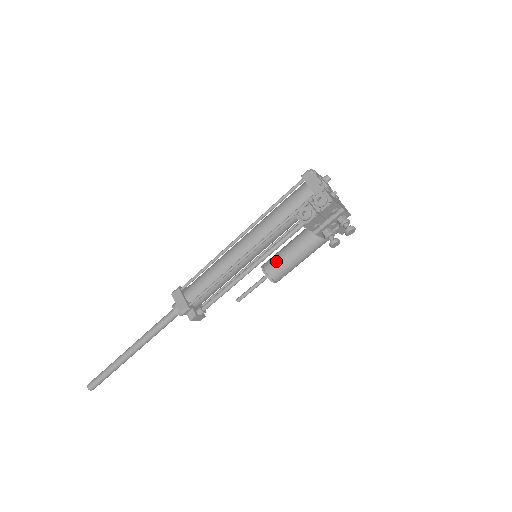
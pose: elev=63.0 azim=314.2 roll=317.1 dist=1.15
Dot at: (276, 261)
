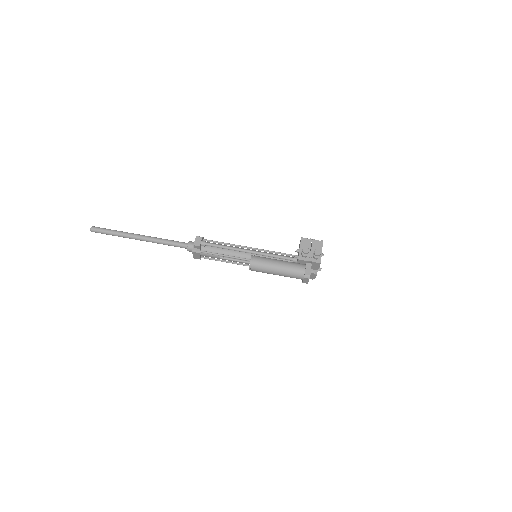
Dot at: occluded
